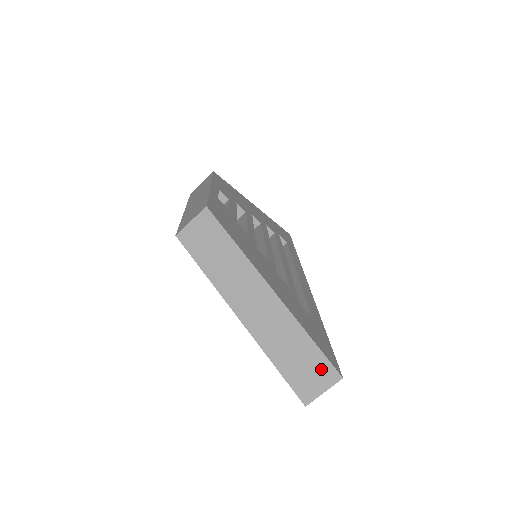
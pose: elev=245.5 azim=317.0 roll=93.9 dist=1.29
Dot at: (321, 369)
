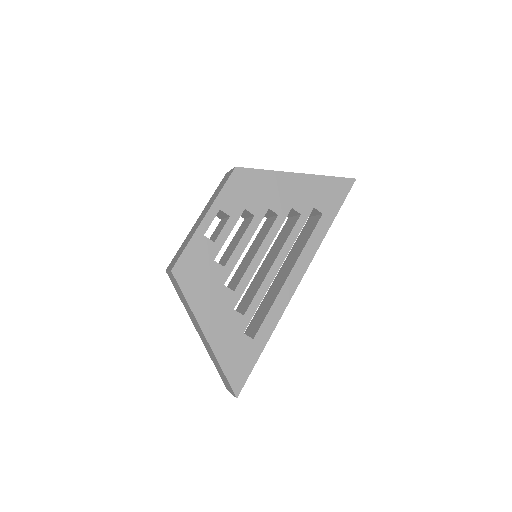
Dot at: (229, 386)
